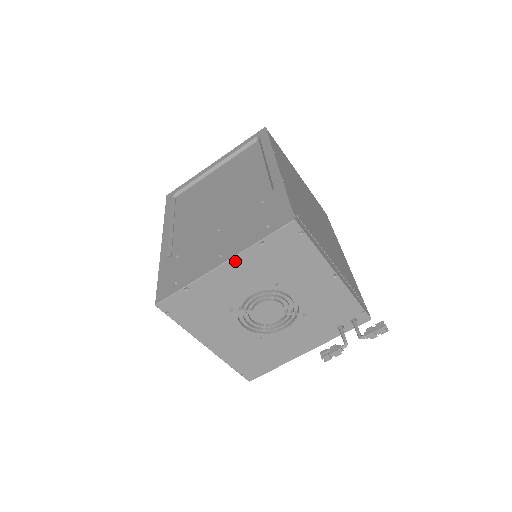
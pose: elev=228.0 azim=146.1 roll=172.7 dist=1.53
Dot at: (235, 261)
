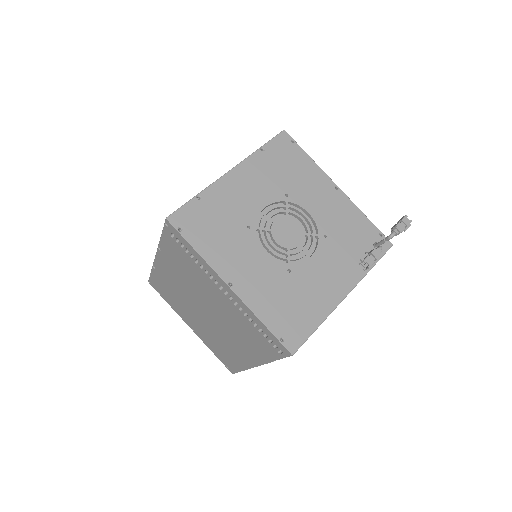
Dot at: (242, 167)
